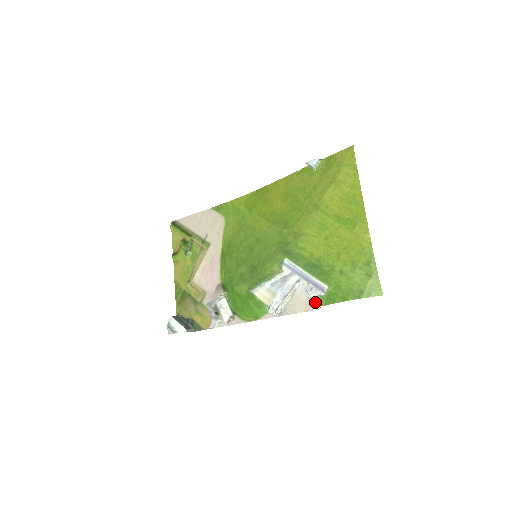
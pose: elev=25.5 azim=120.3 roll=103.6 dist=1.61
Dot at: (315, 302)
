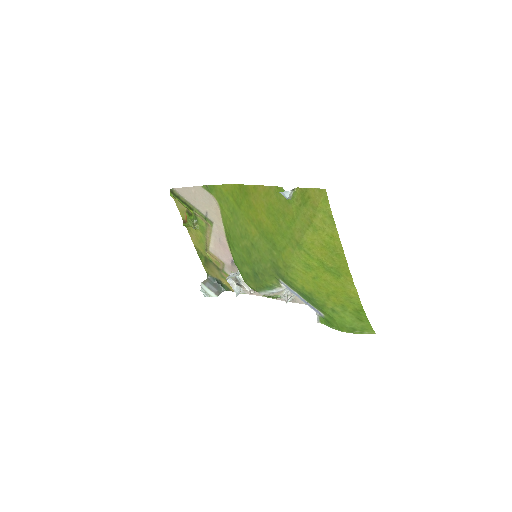
Dot at: occluded
